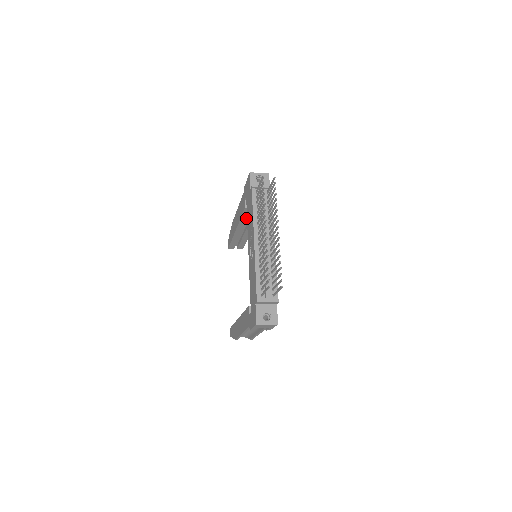
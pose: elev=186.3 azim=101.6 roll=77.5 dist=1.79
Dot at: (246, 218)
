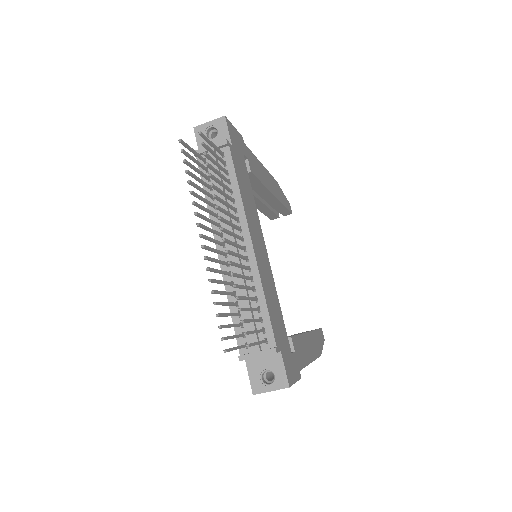
Dot at: occluded
